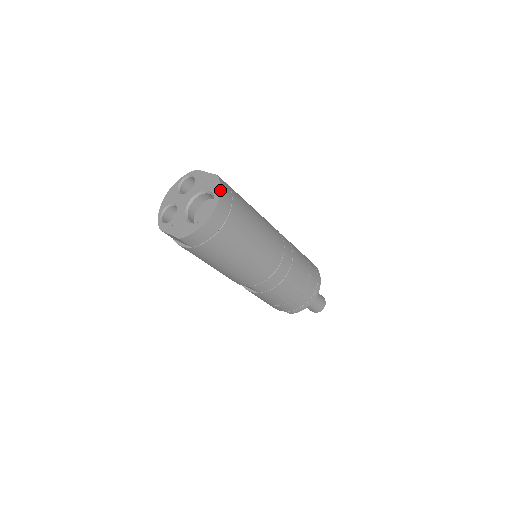
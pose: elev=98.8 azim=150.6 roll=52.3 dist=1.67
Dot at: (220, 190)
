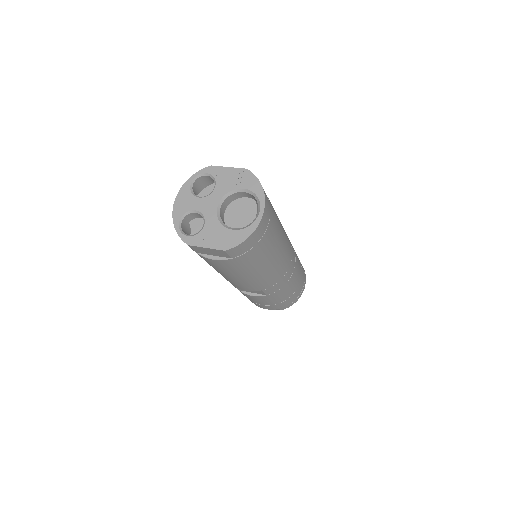
Dot at: (261, 186)
